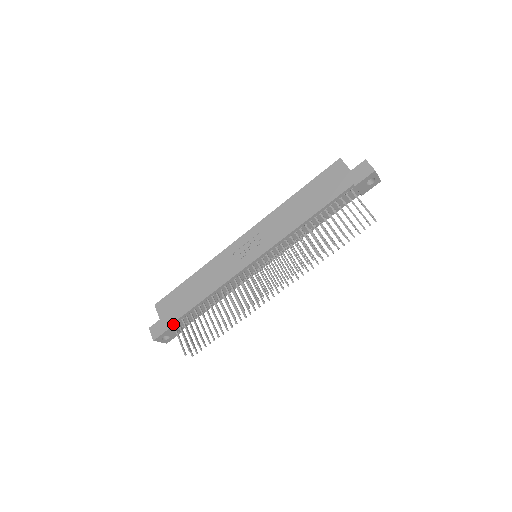
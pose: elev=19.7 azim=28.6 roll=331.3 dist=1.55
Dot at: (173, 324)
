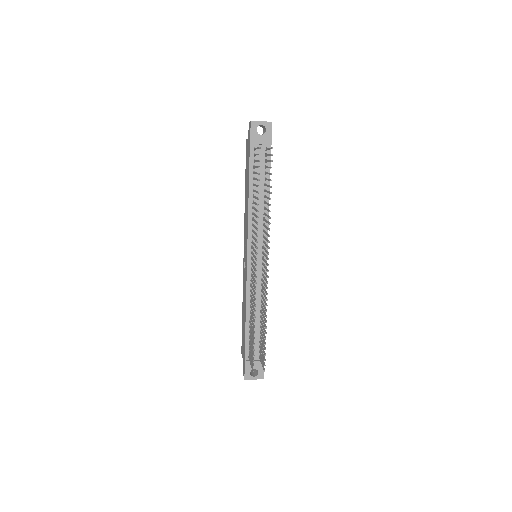
Dot at: (247, 356)
